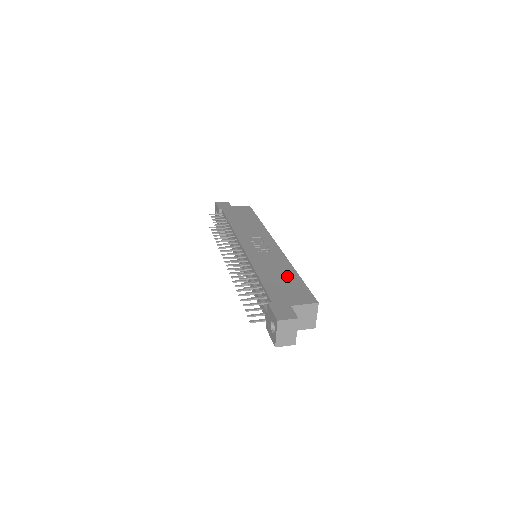
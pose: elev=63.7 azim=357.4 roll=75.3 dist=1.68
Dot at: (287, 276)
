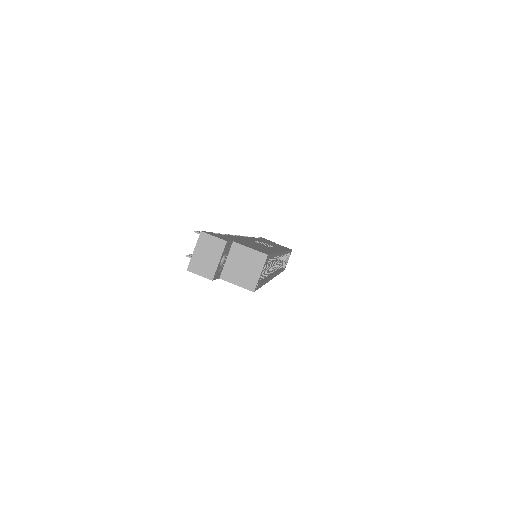
Dot at: (261, 247)
